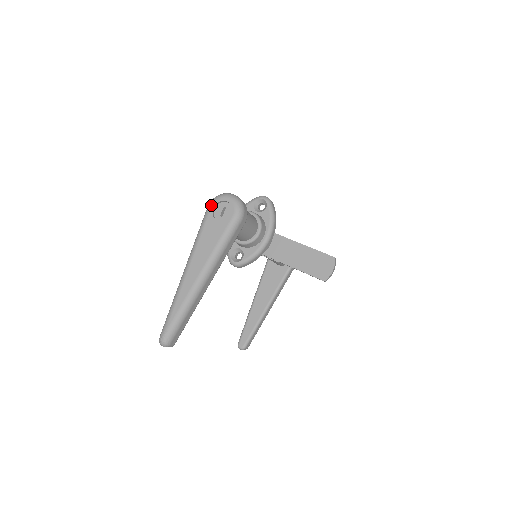
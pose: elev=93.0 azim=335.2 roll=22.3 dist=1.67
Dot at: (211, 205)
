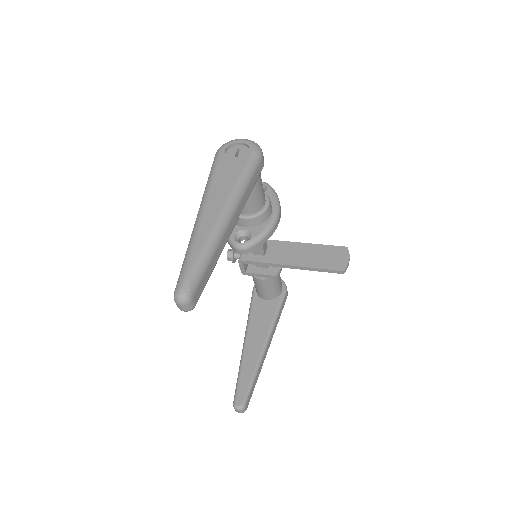
Dot at: (221, 149)
